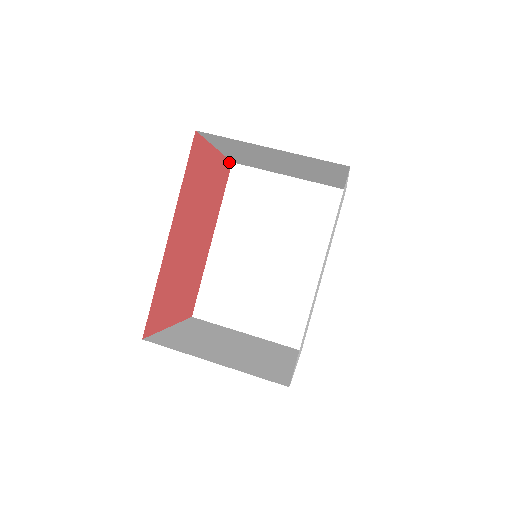
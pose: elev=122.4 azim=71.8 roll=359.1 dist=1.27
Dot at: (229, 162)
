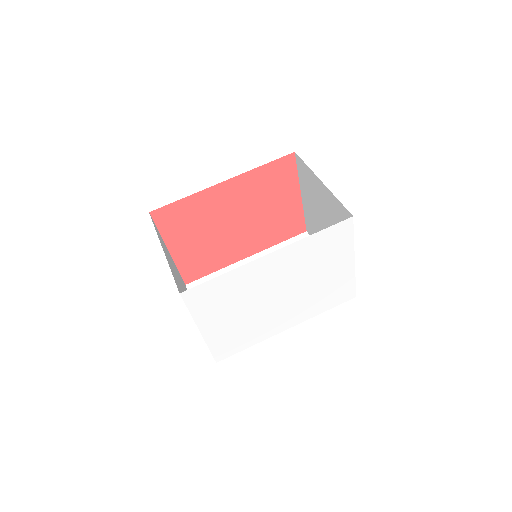
Dot at: (304, 226)
